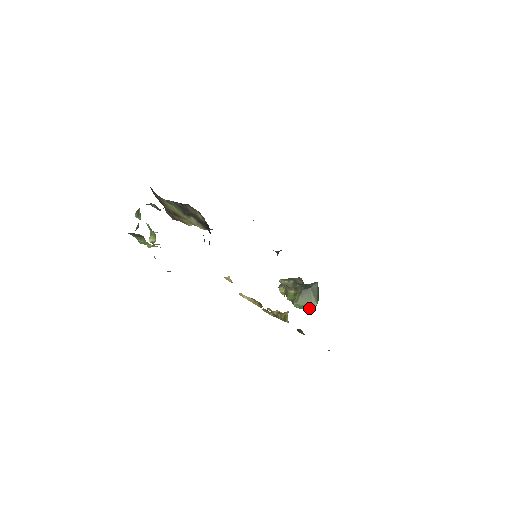
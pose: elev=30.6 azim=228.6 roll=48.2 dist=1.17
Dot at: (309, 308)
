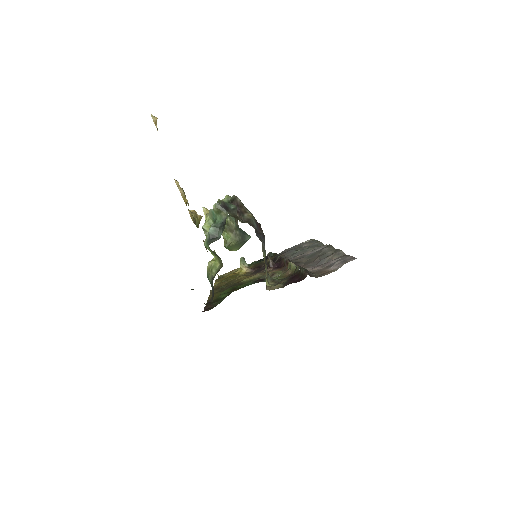
Dot at: occluded
